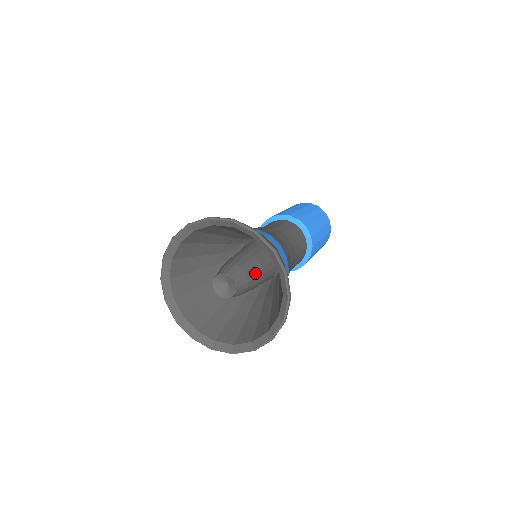
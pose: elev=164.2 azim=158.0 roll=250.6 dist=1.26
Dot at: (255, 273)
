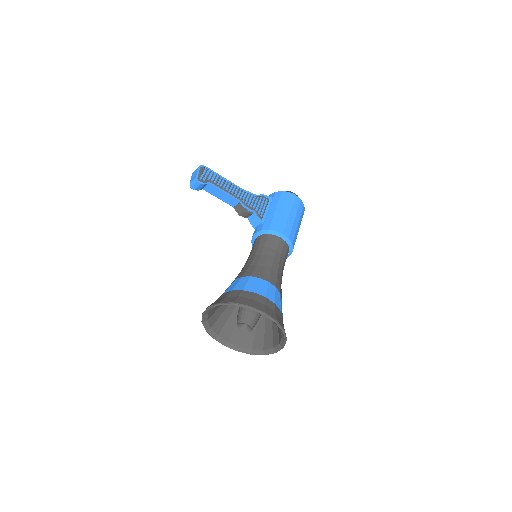
Dot at: occluded
